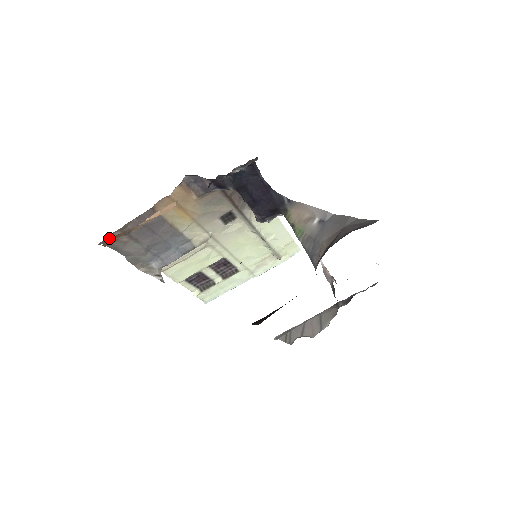
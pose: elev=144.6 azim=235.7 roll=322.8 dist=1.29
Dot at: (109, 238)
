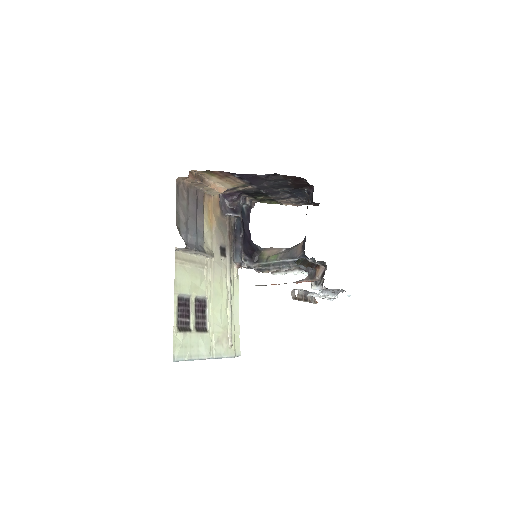
Dot at: (181, 184)
